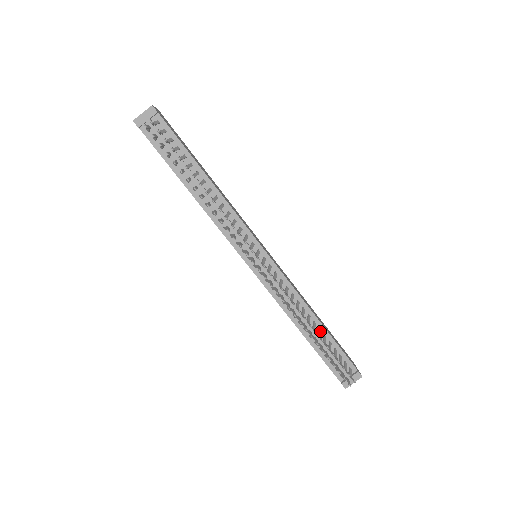
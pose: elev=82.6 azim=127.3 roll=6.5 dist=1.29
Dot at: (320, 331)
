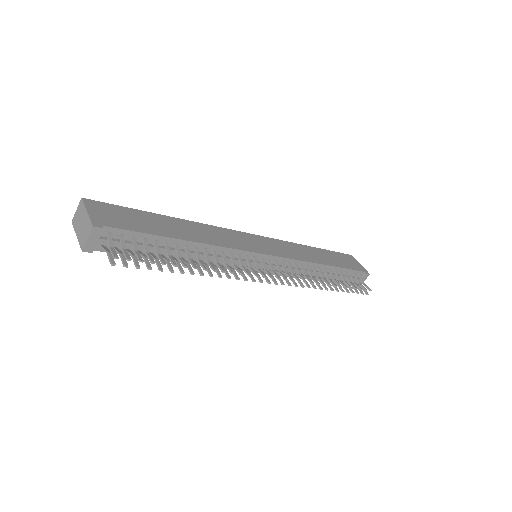
Dot at: (331, 272)
